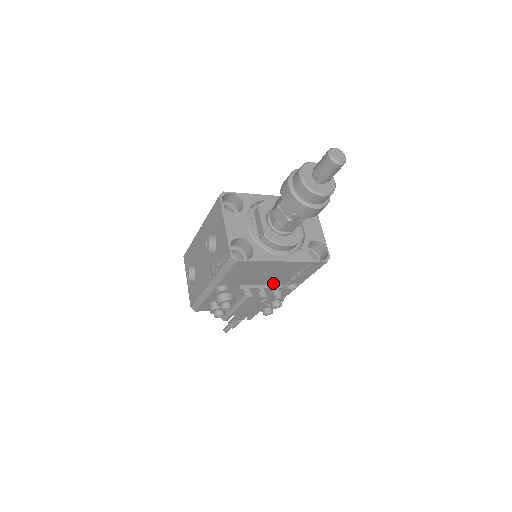
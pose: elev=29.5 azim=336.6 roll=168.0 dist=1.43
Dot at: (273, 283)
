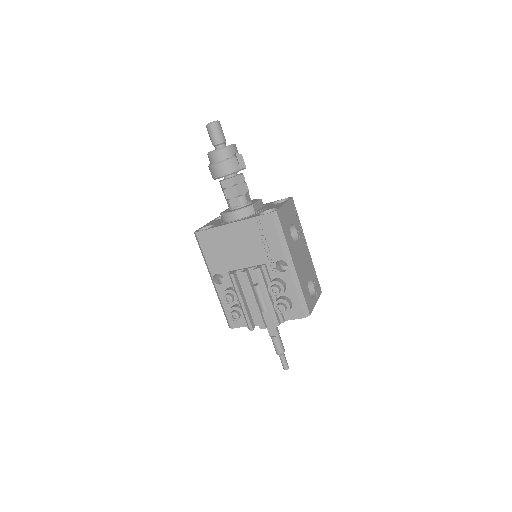
Dot at: (256, 263)
